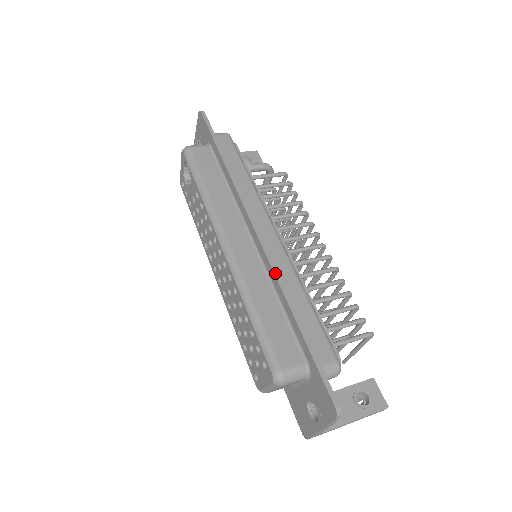
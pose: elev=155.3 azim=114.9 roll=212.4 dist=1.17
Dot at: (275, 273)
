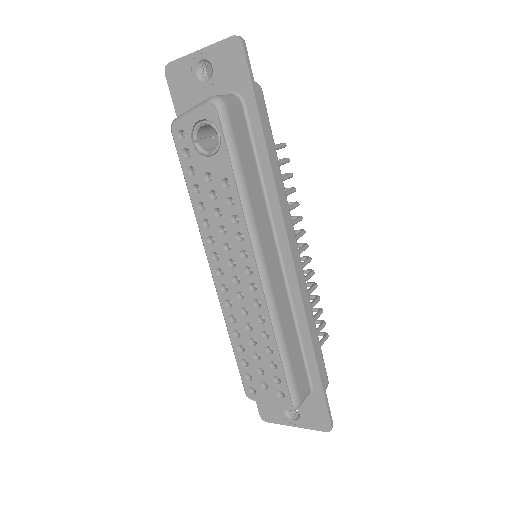
Dot at: (305, 308)
